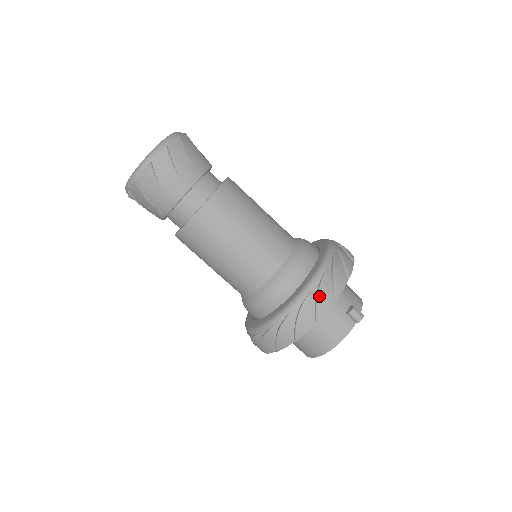
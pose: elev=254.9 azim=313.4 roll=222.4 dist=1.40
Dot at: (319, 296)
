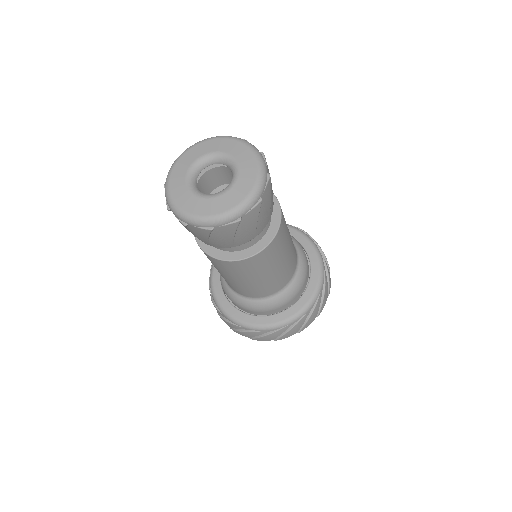
Dot at: (310, 317)
